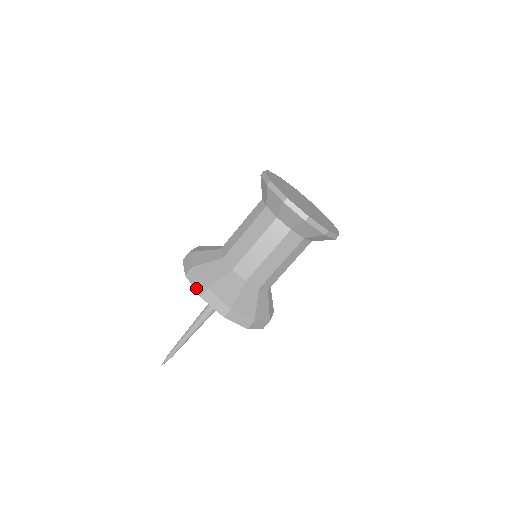
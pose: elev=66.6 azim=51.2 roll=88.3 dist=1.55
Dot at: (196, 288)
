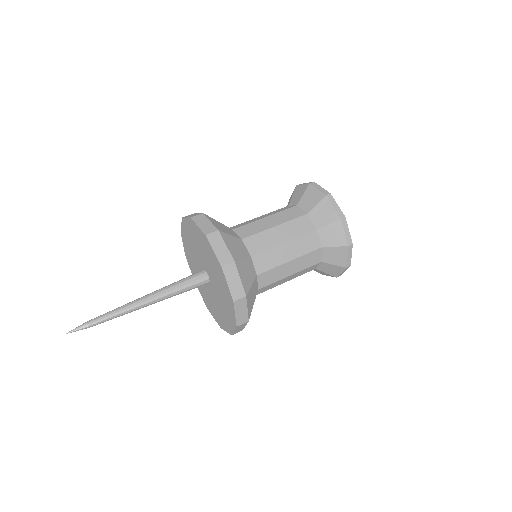
Dot at: (232, 289)
